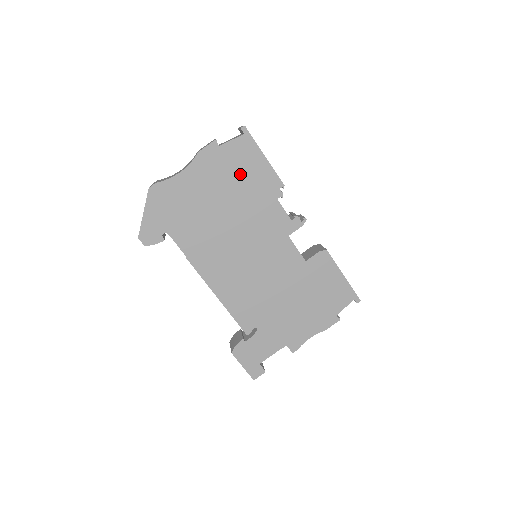
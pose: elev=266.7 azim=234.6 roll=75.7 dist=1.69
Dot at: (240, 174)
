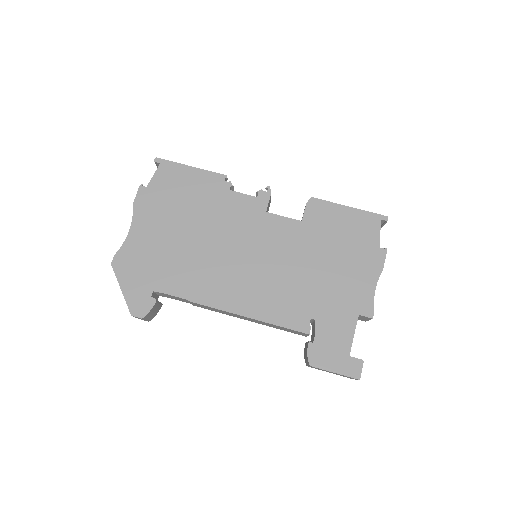
Dot at: (181, 195)
